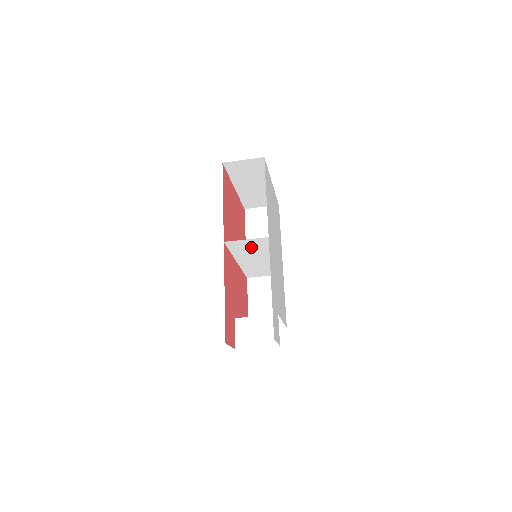
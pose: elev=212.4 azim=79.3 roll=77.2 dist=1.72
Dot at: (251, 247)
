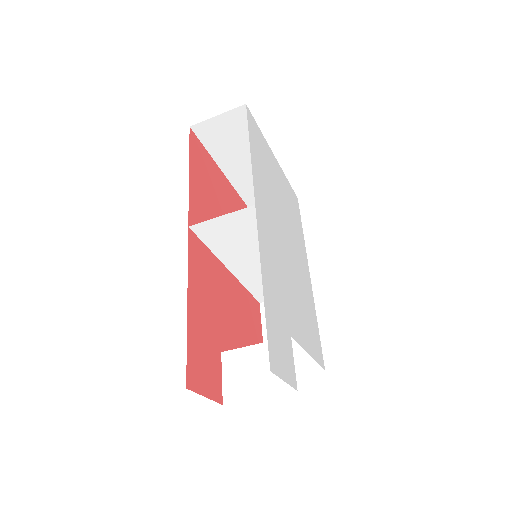
Dot at: (237, 234)
